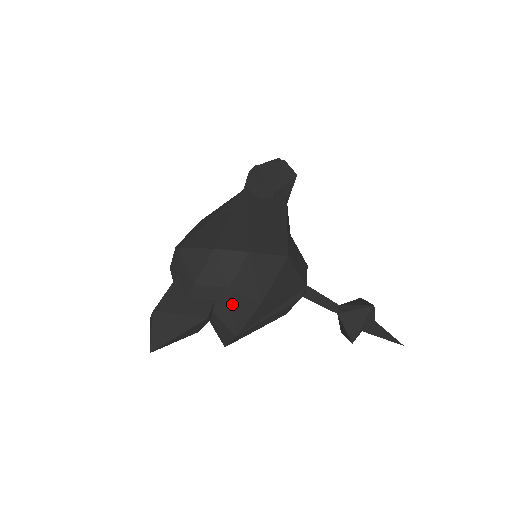
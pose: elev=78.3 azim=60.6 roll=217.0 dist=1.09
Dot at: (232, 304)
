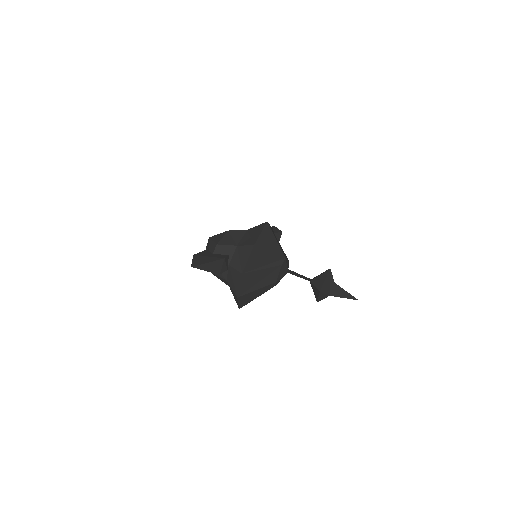
Dot at: (239, 255)
